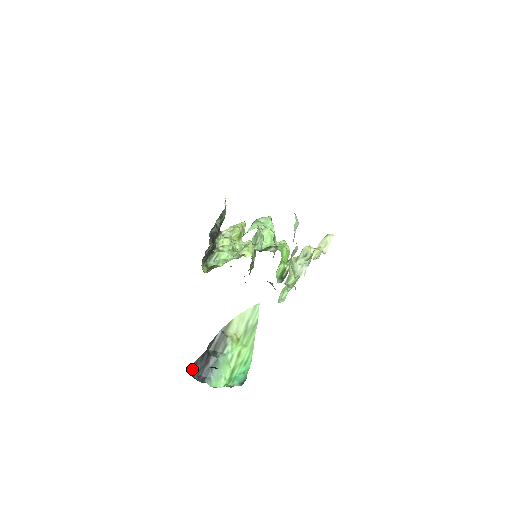
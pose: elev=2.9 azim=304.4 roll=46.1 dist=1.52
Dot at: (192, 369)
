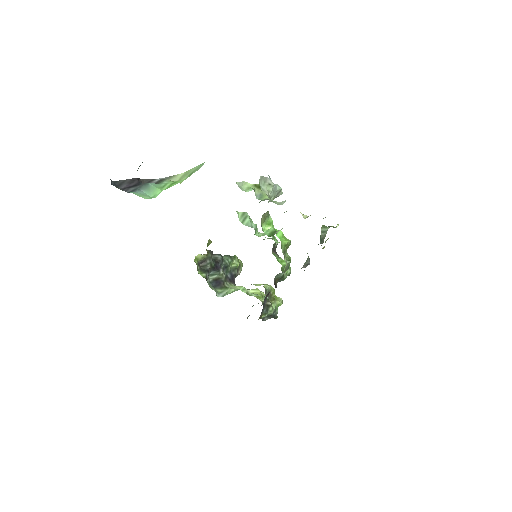
Dot at: (116, 185)
